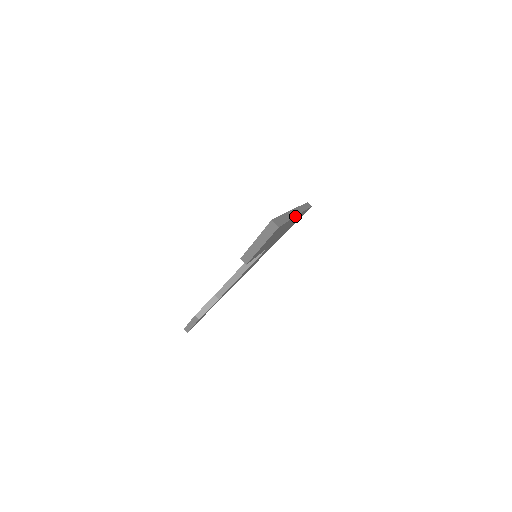
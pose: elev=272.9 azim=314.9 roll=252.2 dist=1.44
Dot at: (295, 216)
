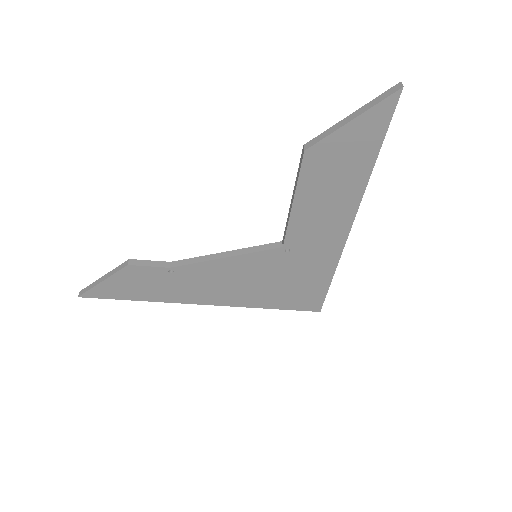
Dot at: occluded
